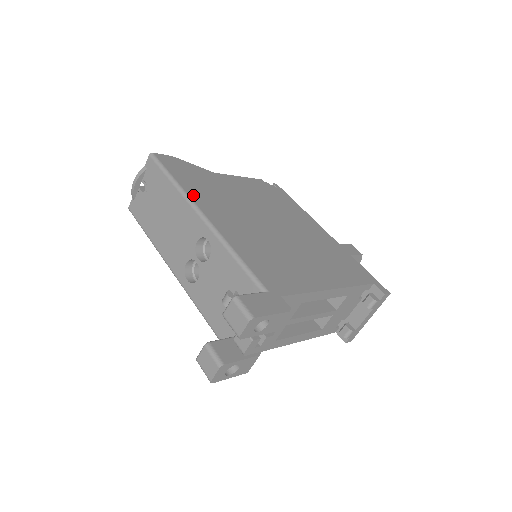
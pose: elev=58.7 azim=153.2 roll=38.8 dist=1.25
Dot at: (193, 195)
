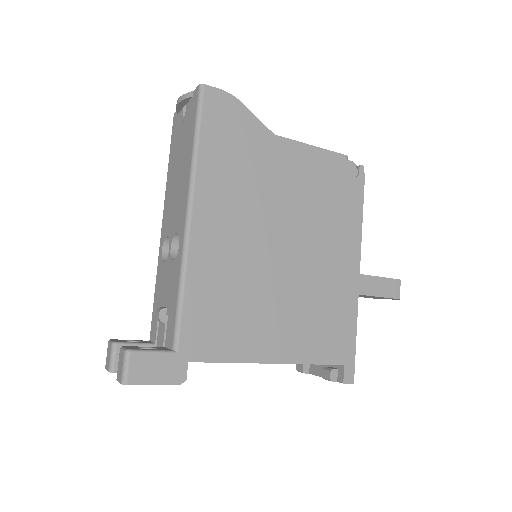
Dot at: (202, 178)
